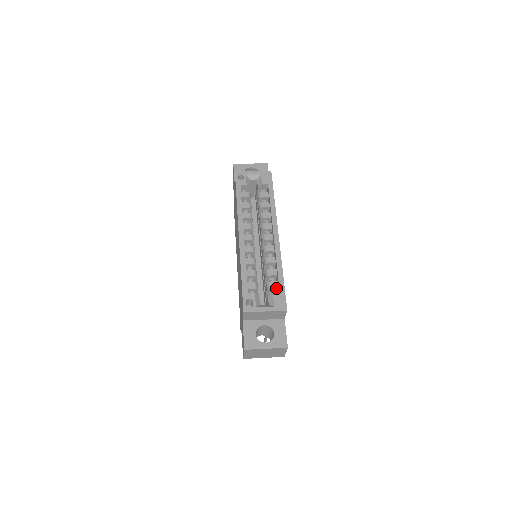
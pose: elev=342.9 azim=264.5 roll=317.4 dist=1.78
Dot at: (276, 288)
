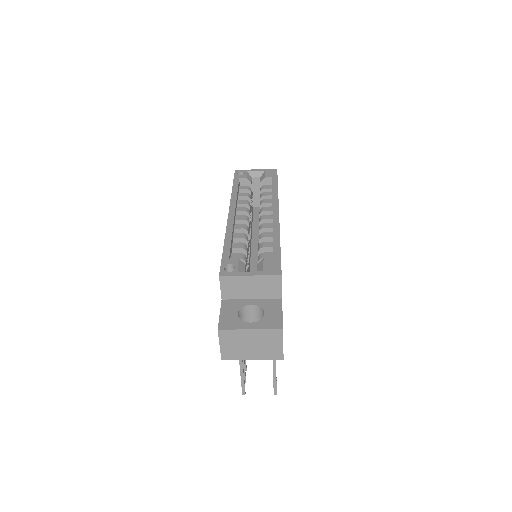
Dot at: occluded
